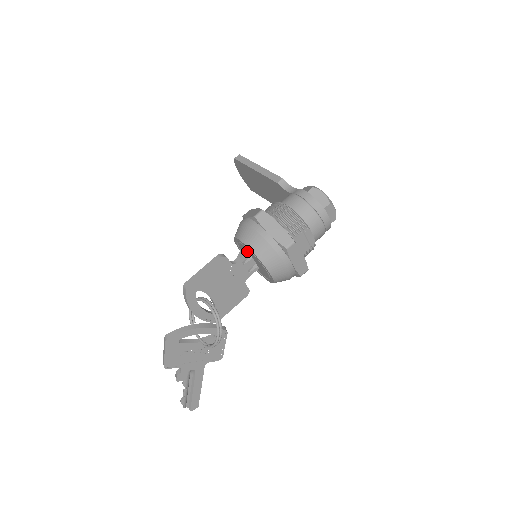
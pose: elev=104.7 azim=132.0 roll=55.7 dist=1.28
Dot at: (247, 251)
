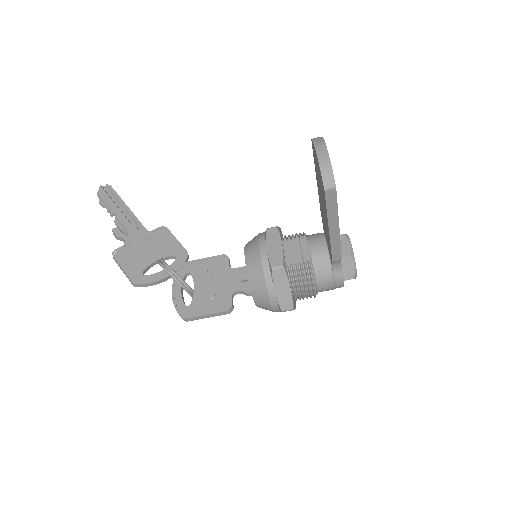
Dot at: occluded
